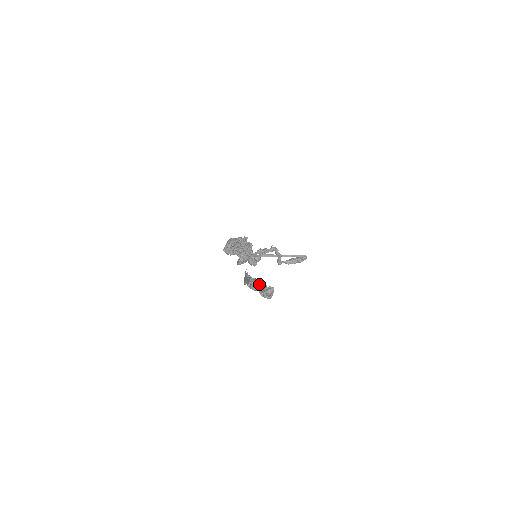
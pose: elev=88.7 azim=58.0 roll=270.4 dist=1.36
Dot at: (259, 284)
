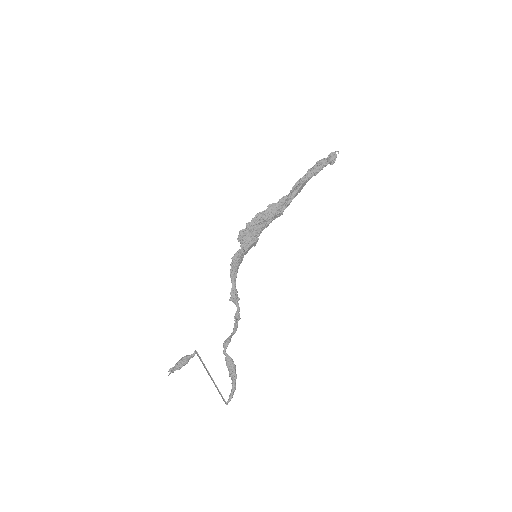
Dot at: (321, 166)
